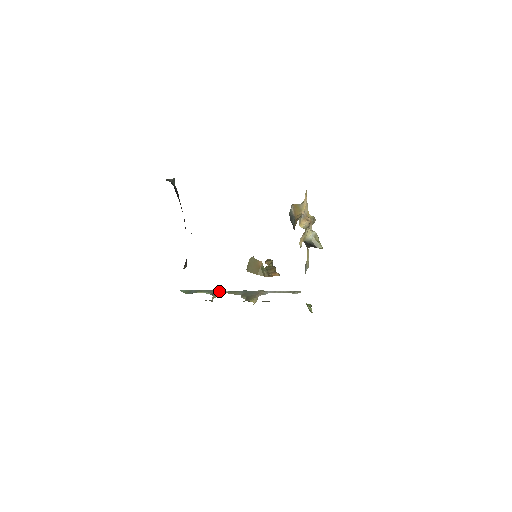
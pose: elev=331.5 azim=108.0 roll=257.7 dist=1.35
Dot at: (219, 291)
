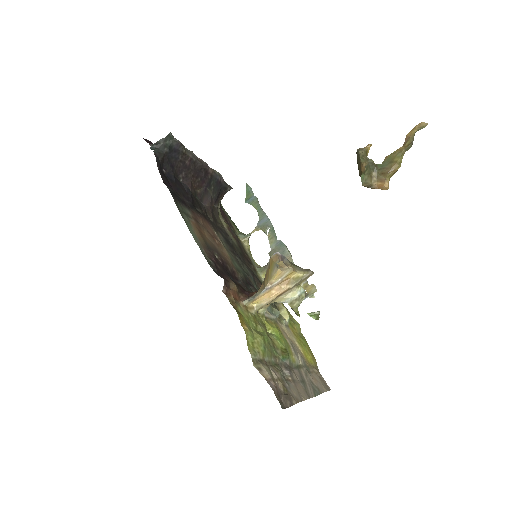
Dot at: (266, 221)
